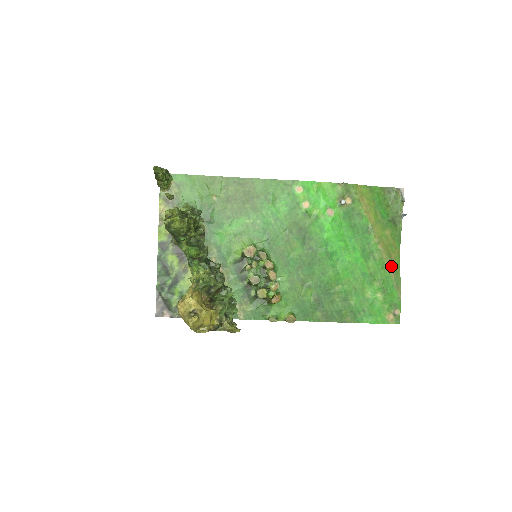
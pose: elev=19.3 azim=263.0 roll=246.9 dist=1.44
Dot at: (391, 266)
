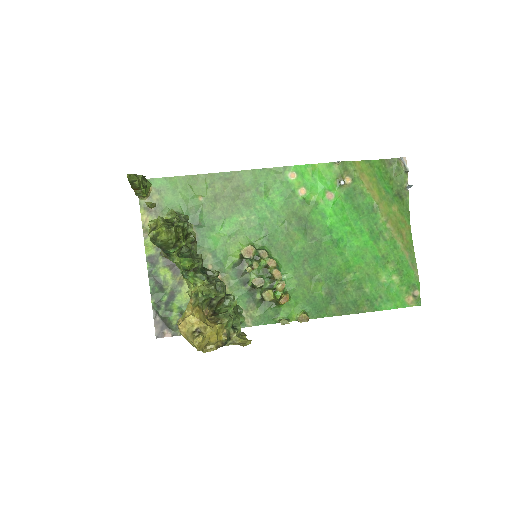
Dot at: (403, 244)
